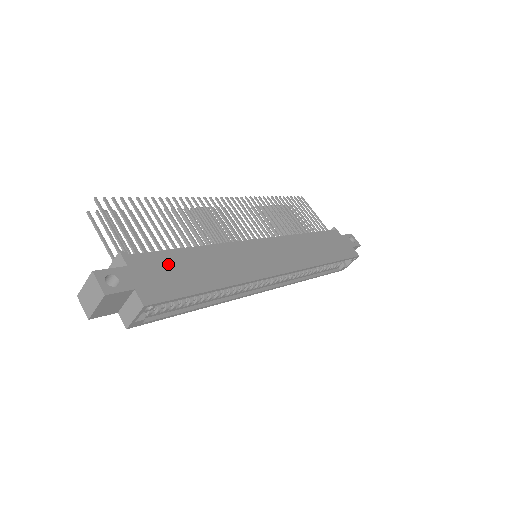
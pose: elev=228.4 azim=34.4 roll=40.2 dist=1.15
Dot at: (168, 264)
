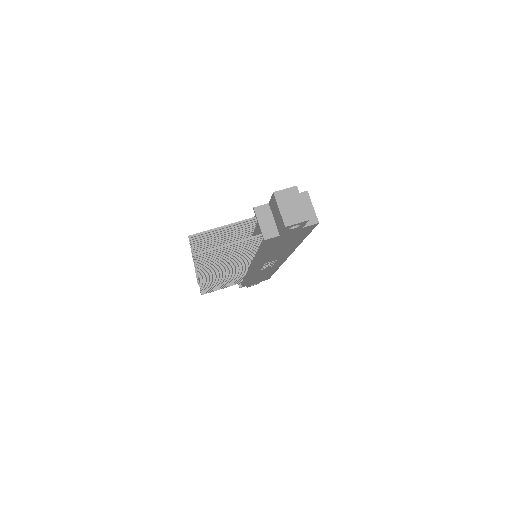
Dot at: occluded
